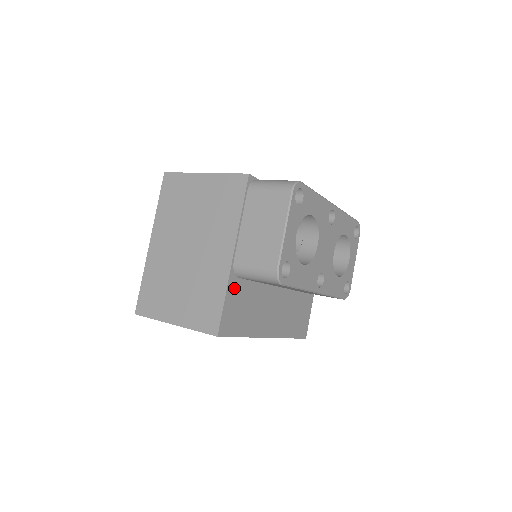
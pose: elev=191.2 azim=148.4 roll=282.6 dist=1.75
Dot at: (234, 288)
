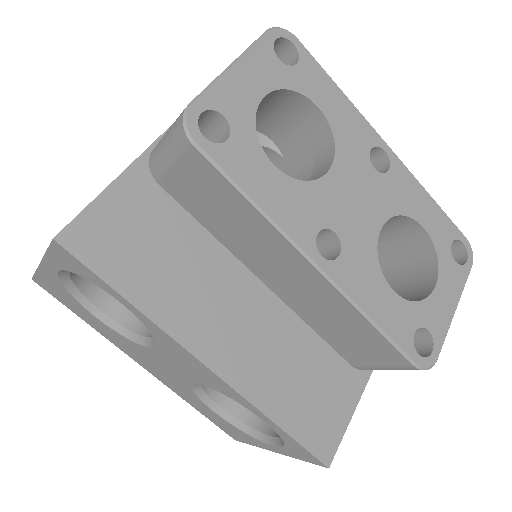
Dot at: (138, 191)
